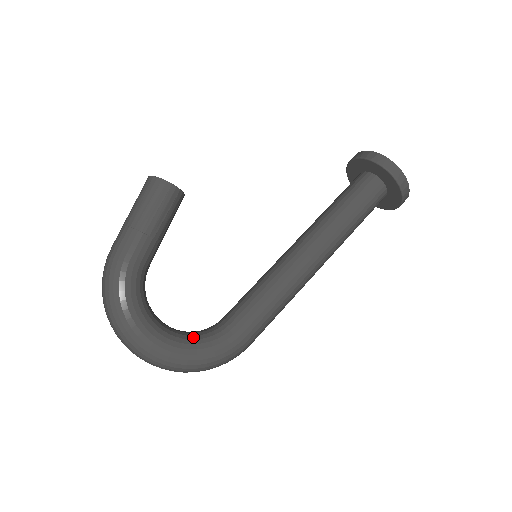
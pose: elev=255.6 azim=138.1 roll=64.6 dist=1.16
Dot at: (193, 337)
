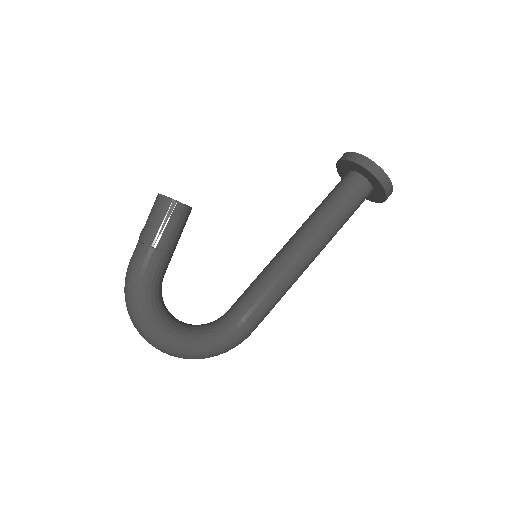
Dot at: (205, 332)
